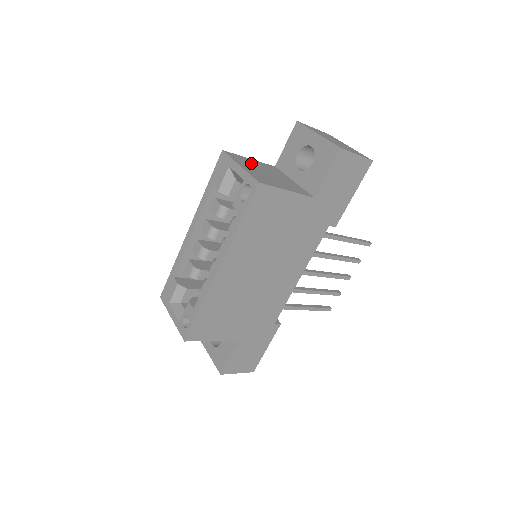
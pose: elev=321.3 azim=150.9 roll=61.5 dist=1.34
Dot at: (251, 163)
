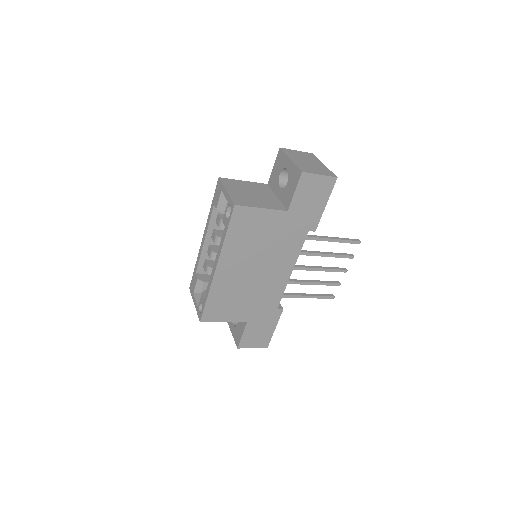
Dot at: (241, 186)
